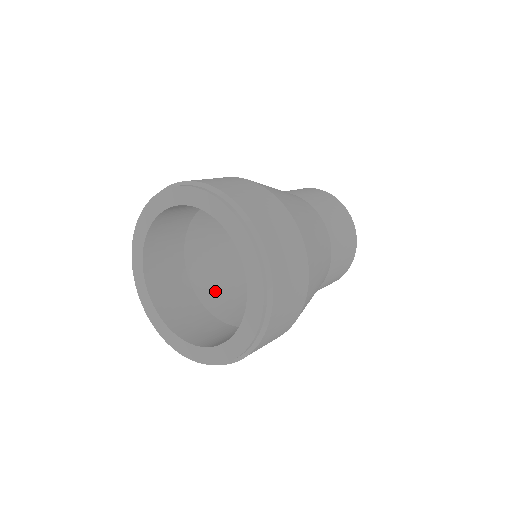
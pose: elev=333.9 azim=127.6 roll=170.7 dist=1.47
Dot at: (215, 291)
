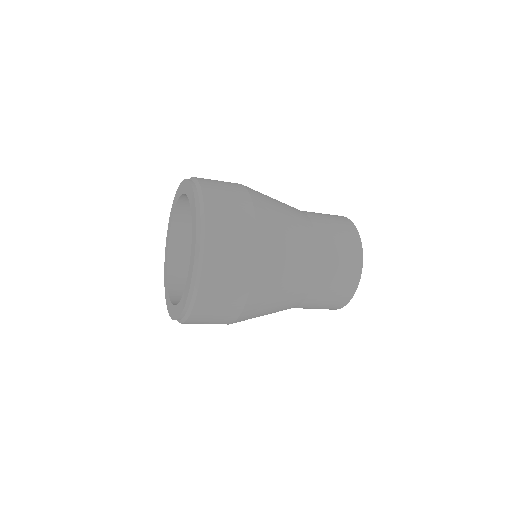
Dot at: occluded
